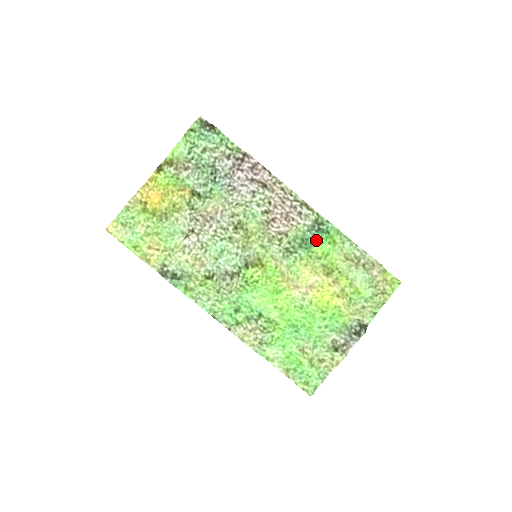
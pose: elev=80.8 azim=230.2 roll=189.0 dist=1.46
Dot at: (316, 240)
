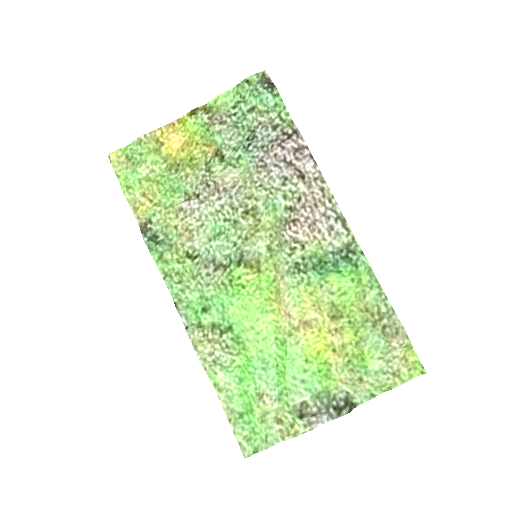
Dot at: (336, 268)
